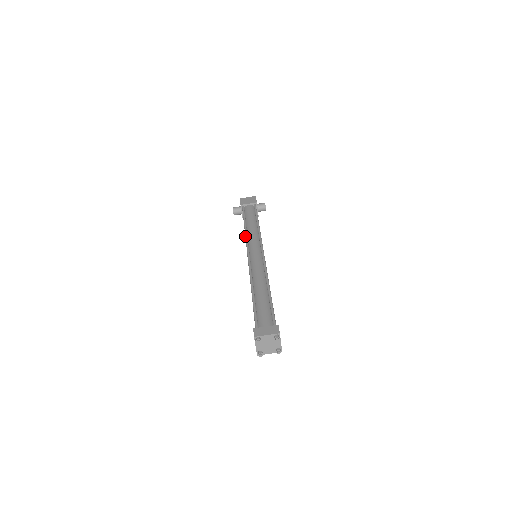
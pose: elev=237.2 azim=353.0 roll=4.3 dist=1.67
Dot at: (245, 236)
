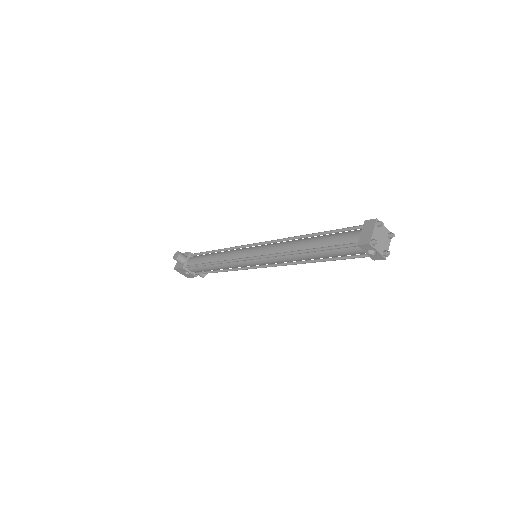
Dot at: occluded
